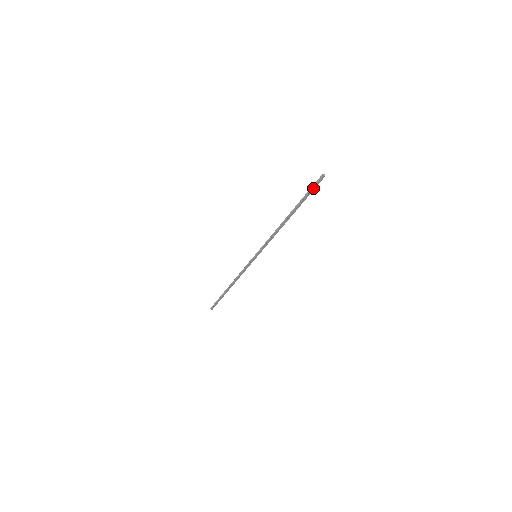
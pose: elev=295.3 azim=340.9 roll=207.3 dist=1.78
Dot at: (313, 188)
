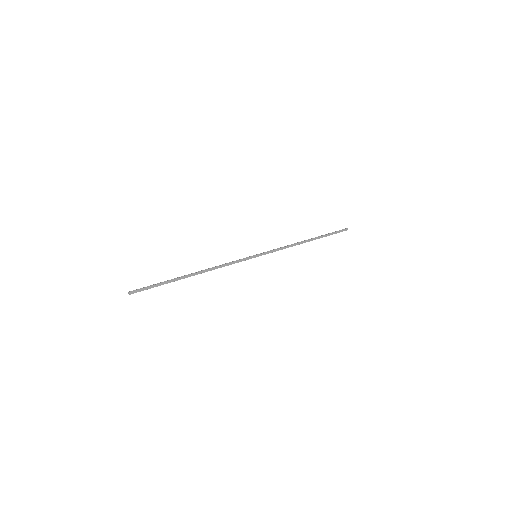
Dot at: (337, 231)
